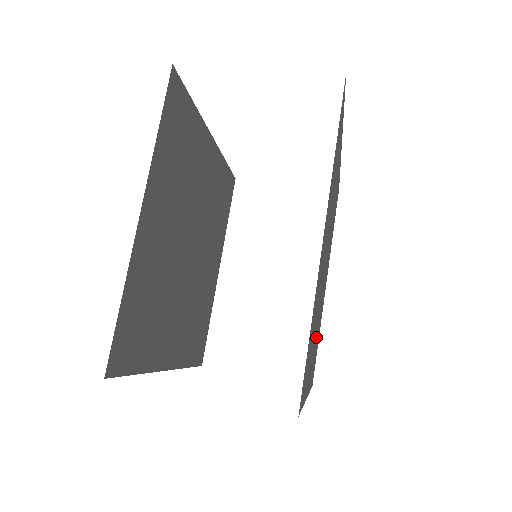
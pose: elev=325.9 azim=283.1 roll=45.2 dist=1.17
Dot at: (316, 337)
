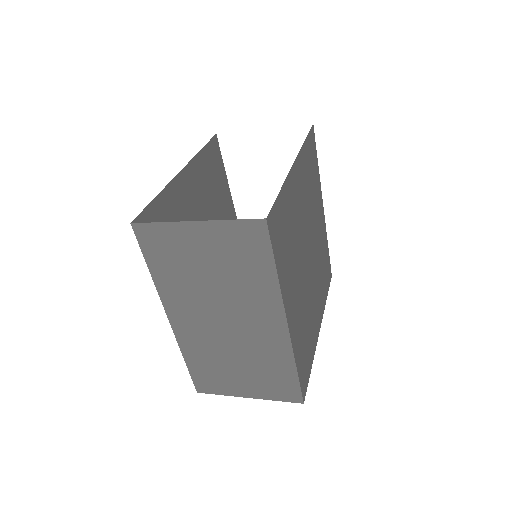
Dot at: (301, 308)
